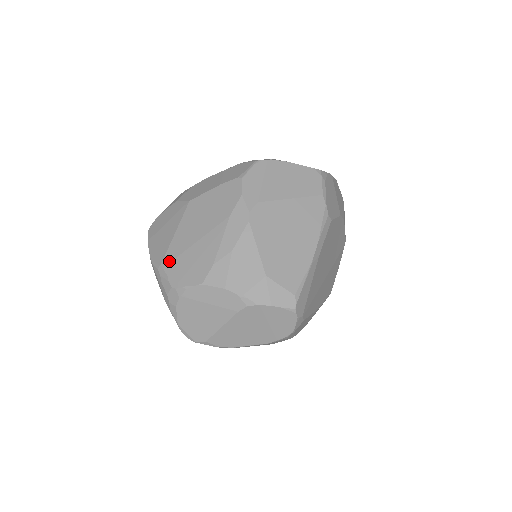
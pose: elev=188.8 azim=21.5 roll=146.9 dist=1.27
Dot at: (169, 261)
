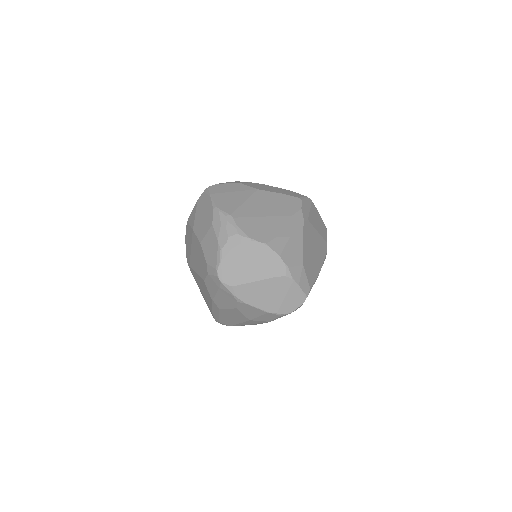
Dot at: (239, 216)
